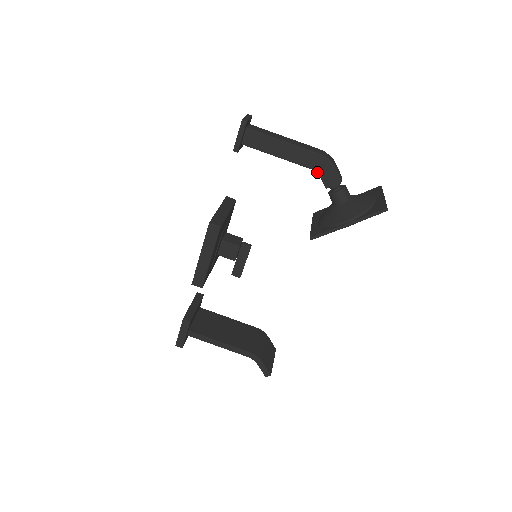
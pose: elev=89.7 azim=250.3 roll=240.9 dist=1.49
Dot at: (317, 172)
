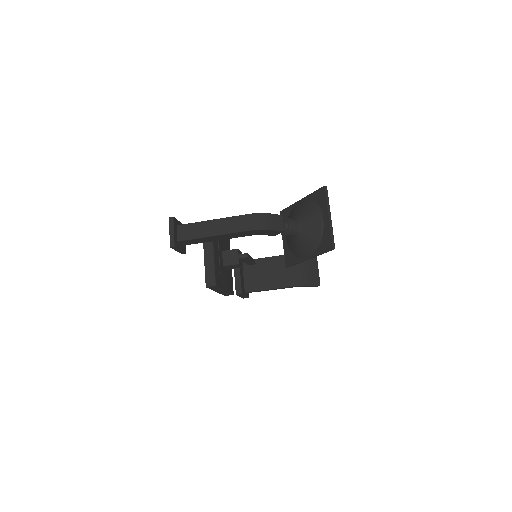
Dot at: occluded
